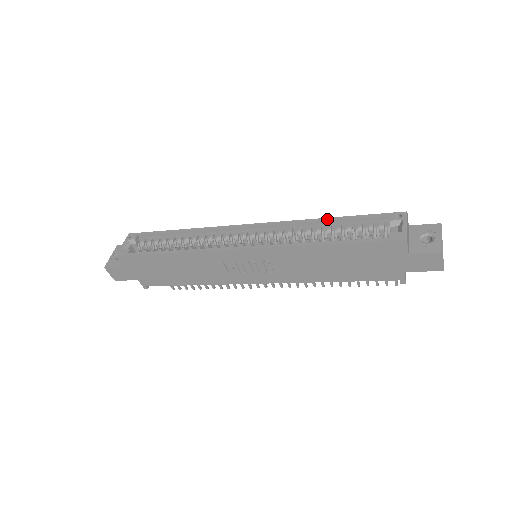
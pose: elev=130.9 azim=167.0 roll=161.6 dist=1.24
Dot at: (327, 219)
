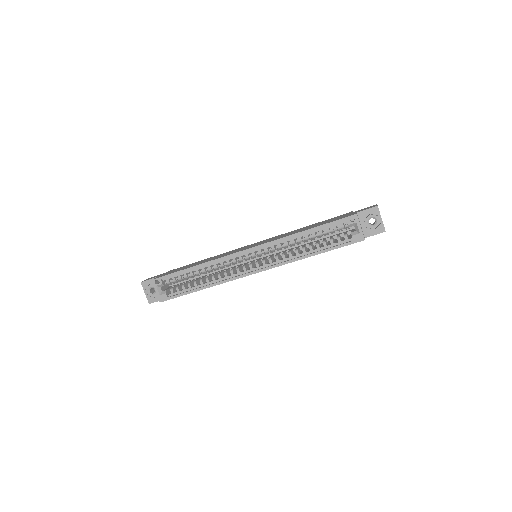
Dot at: (303, 233)
